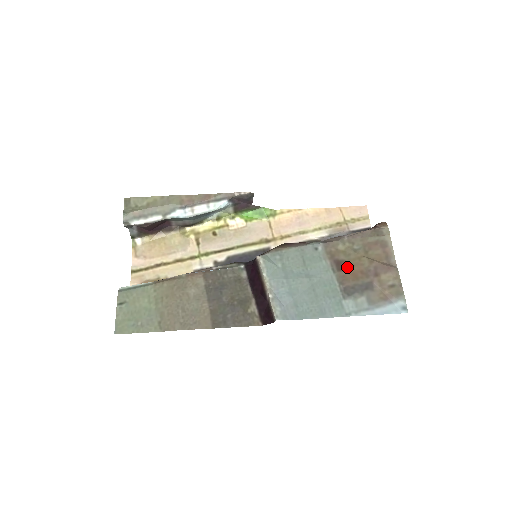
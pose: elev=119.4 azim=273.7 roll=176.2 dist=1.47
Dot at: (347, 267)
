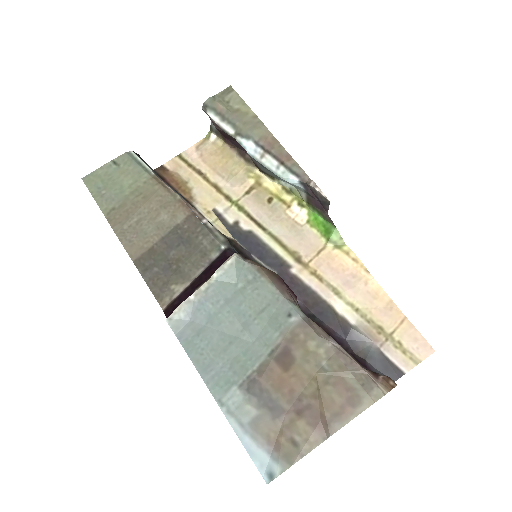
Dot at: (287, 368)
